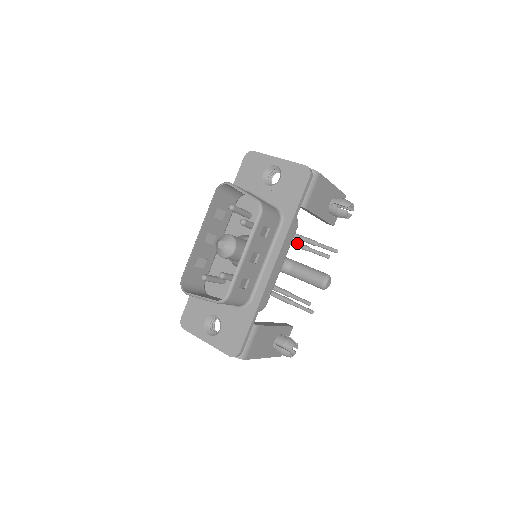
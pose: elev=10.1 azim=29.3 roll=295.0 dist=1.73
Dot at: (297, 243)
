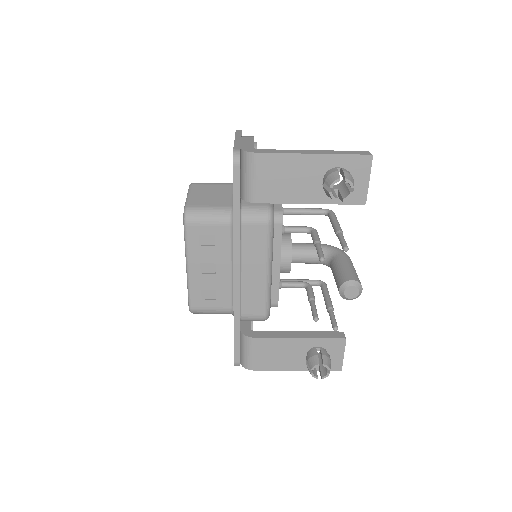
Dot at: (312, 235)
